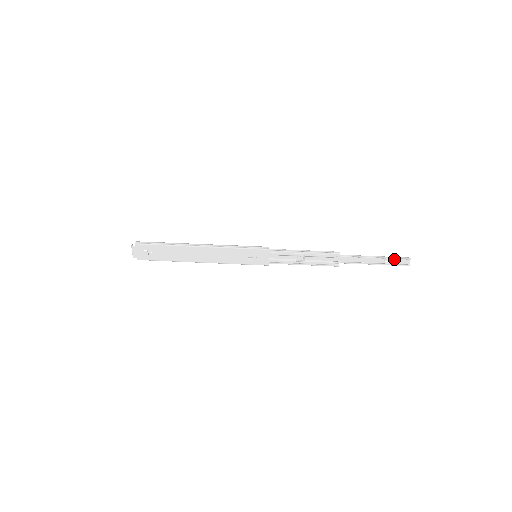
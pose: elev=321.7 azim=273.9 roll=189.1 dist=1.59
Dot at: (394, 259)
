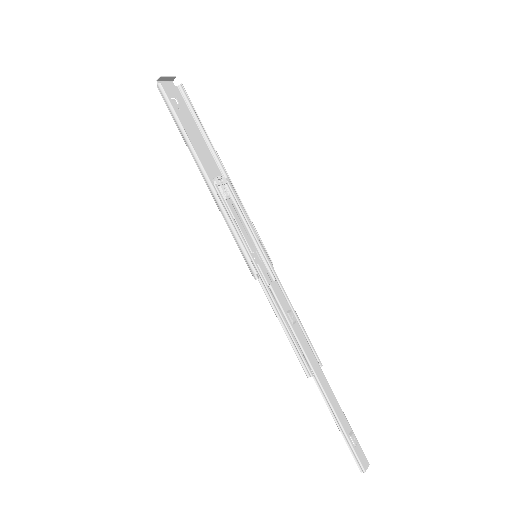
Dot at: (355, 448)
